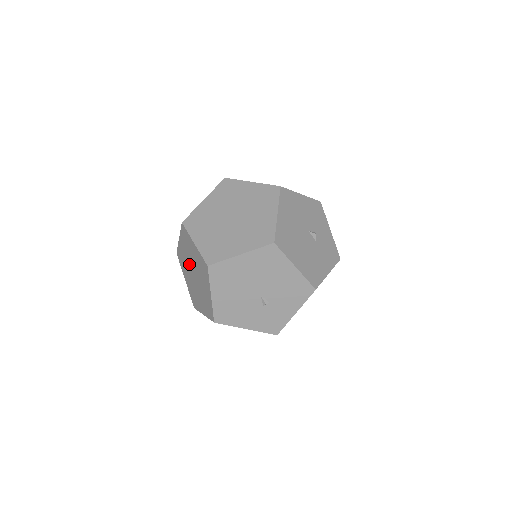
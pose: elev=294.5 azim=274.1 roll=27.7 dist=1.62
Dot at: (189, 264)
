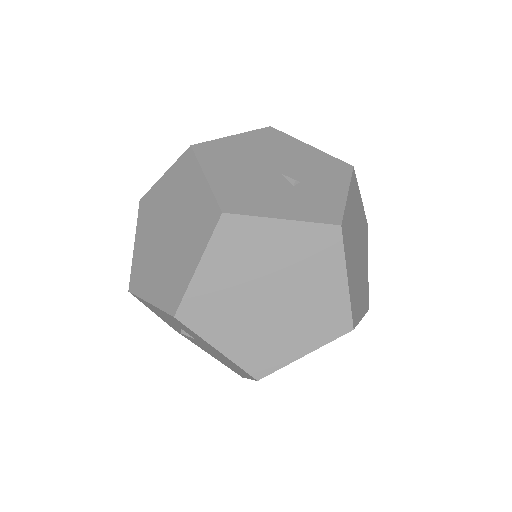
Dot at: (156, 238)
